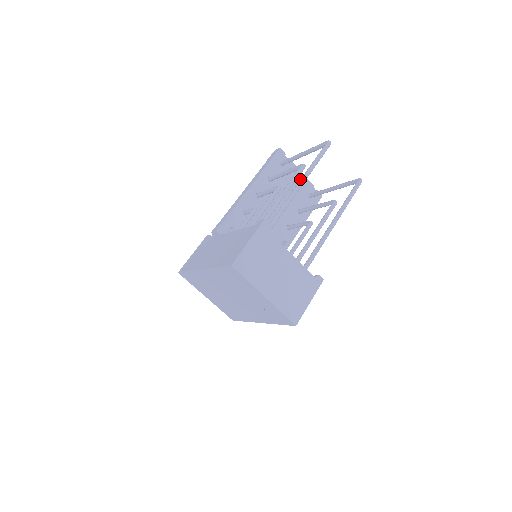
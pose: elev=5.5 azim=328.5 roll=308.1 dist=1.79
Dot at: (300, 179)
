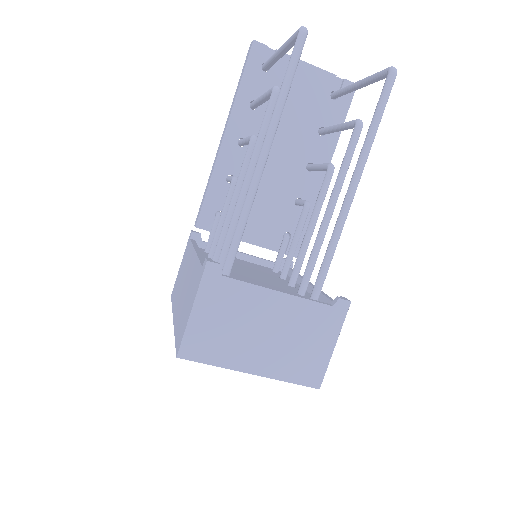
Dot at: occluded
